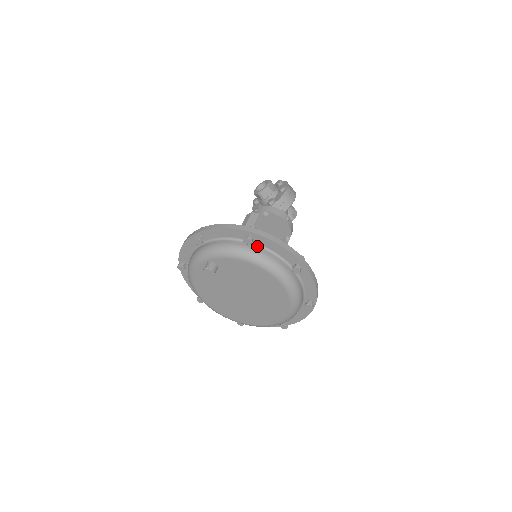
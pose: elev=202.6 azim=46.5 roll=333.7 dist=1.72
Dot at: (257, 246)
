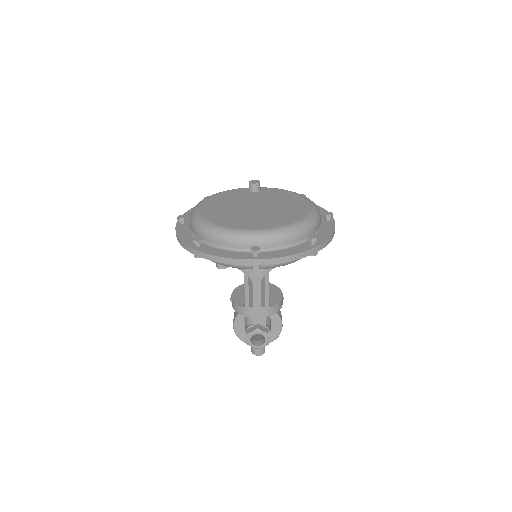
Dot at: occluded
